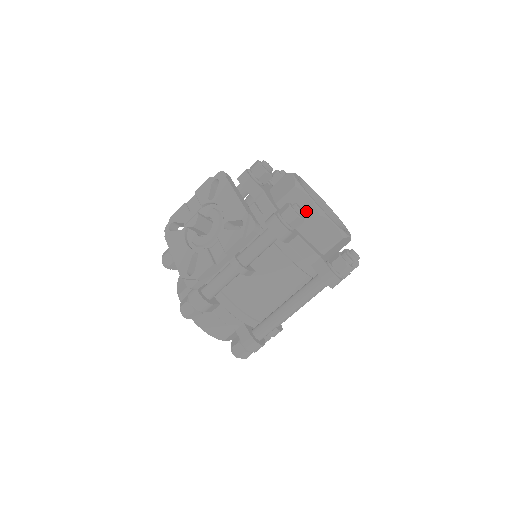
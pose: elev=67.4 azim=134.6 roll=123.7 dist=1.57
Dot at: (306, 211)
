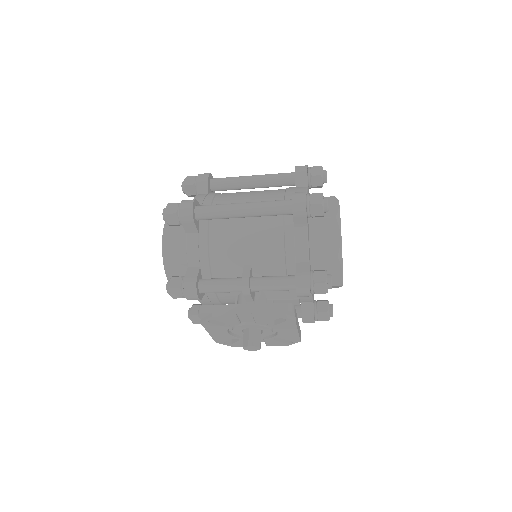
Dot at: occluded
